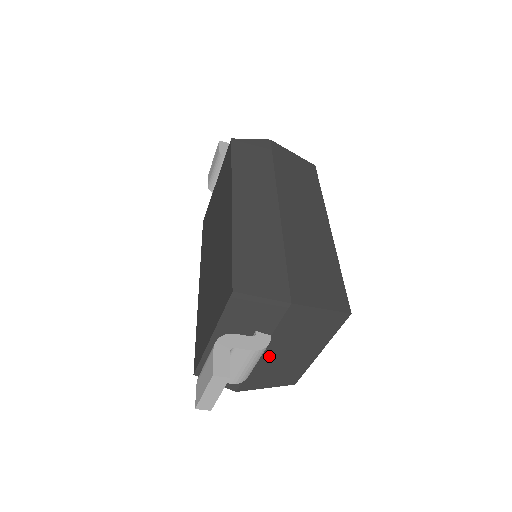
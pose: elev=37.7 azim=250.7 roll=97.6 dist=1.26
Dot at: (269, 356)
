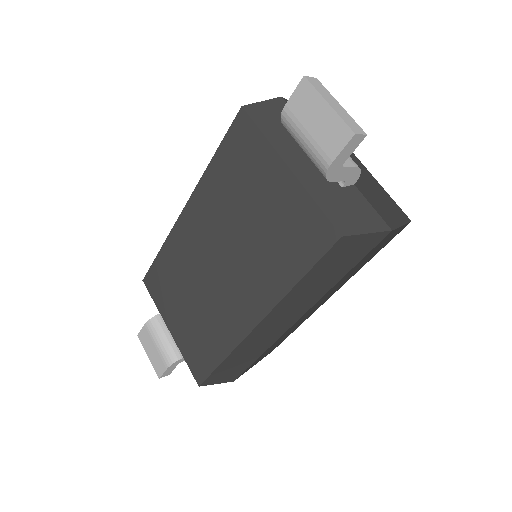
Dot at: occluded
